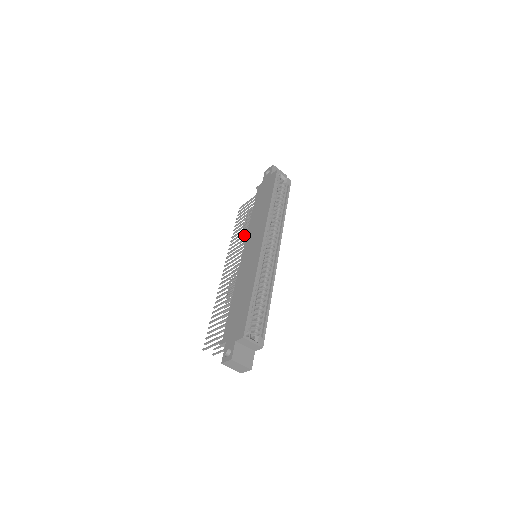
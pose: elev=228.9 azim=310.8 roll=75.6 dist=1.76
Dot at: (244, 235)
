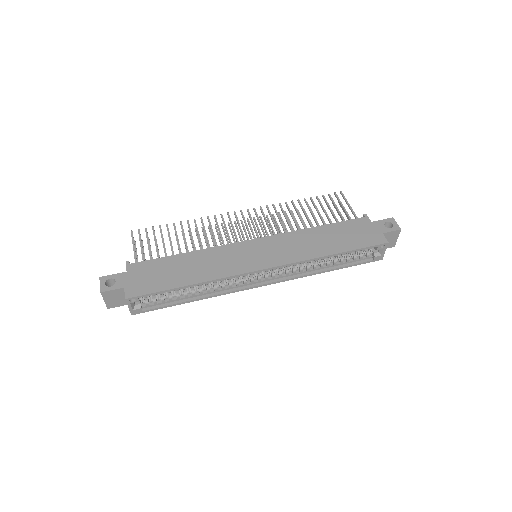
Dot at: (289, 224)
